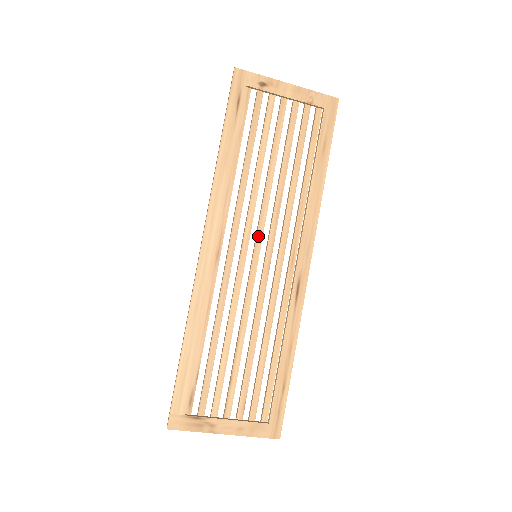
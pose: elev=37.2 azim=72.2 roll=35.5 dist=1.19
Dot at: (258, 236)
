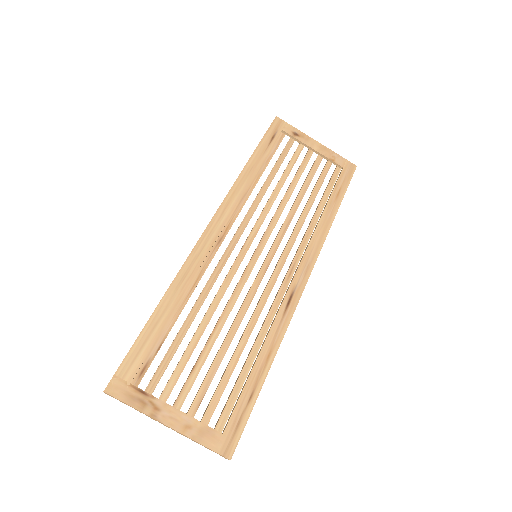
Dot at: (263, 240)
